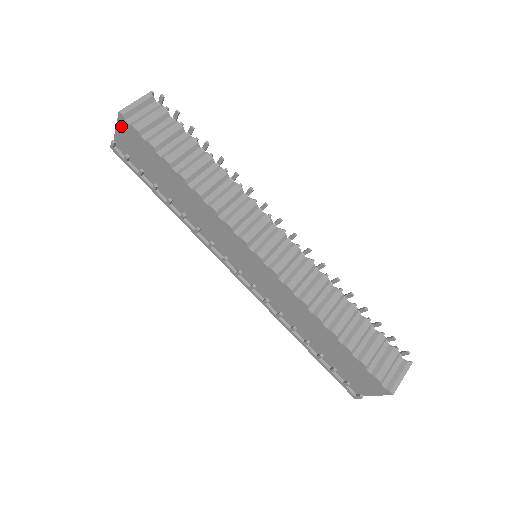
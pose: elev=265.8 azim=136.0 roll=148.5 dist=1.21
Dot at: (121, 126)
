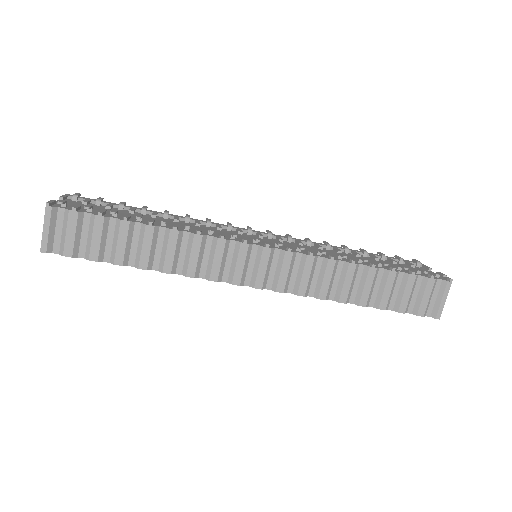
Dot at: occluded
